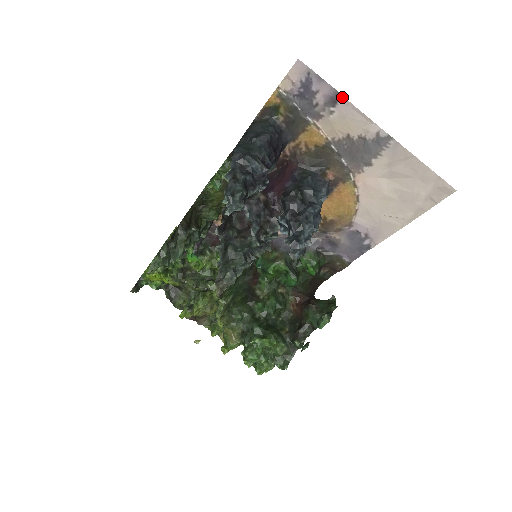
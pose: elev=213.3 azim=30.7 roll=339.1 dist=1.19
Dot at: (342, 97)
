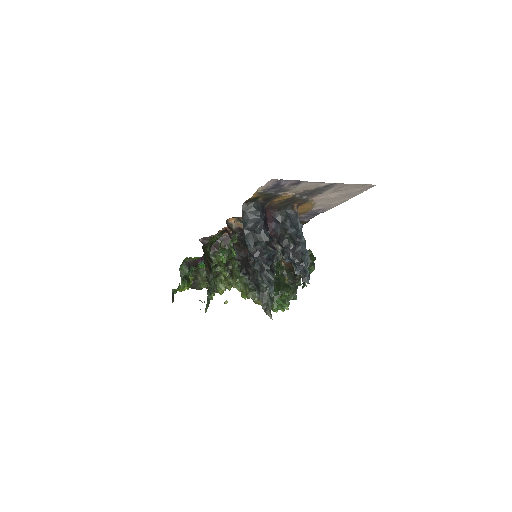
Dot at: (303, 181)
